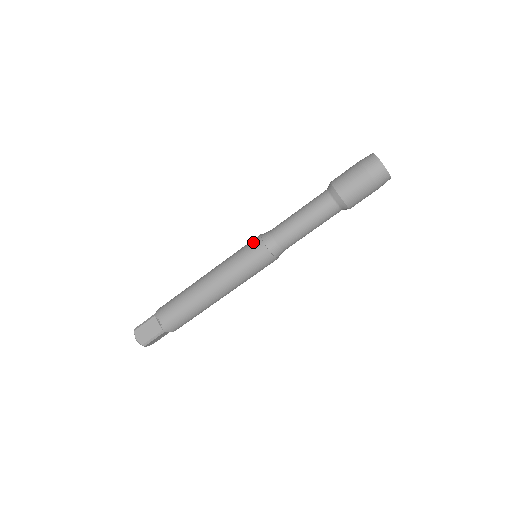
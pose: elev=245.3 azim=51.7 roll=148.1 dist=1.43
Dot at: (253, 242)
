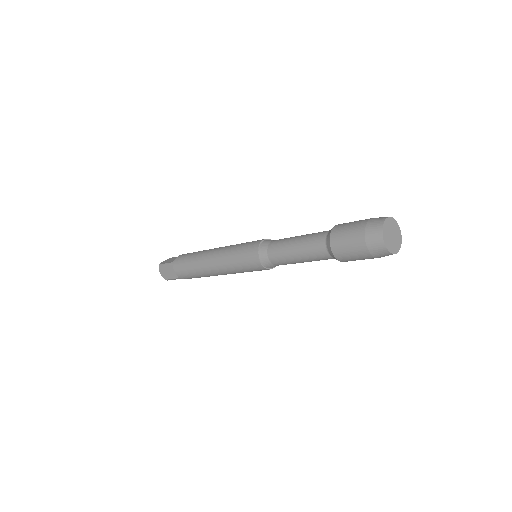
Dot at: (251, 250)
